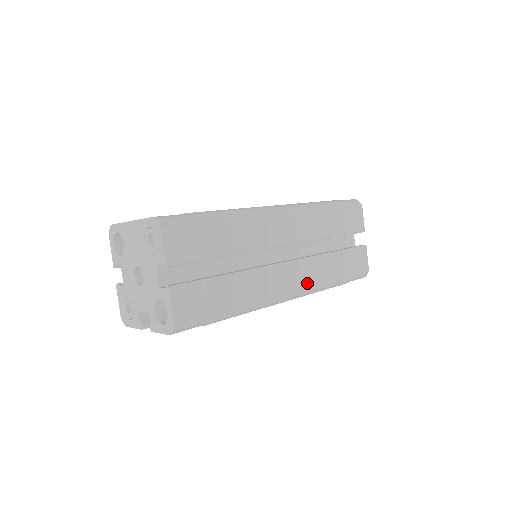
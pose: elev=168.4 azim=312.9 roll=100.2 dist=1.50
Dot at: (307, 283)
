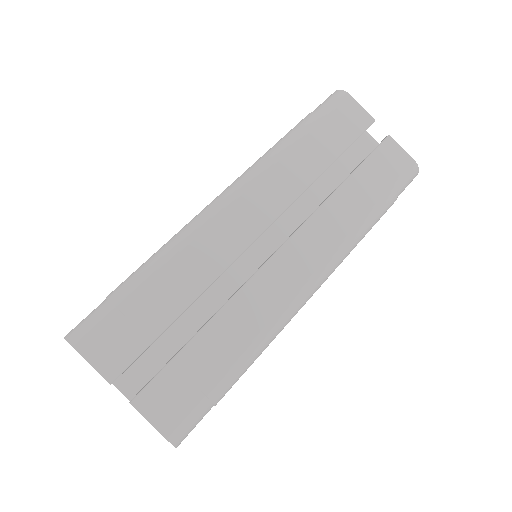
Dot at: (326, 252)
